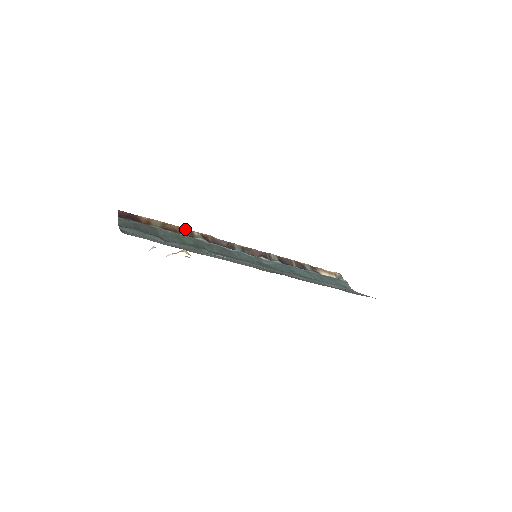
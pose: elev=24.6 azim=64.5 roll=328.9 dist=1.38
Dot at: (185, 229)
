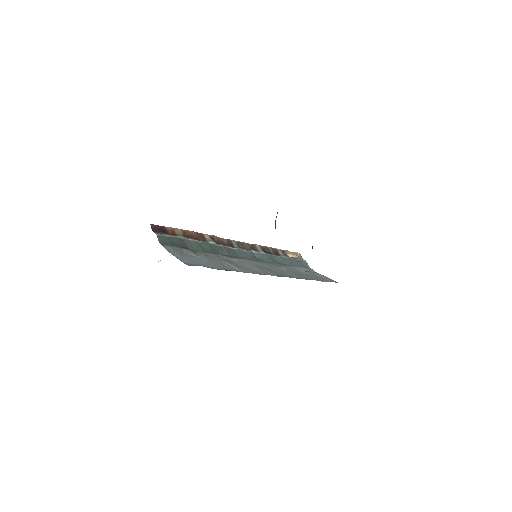
Dot at: (198, 233)
